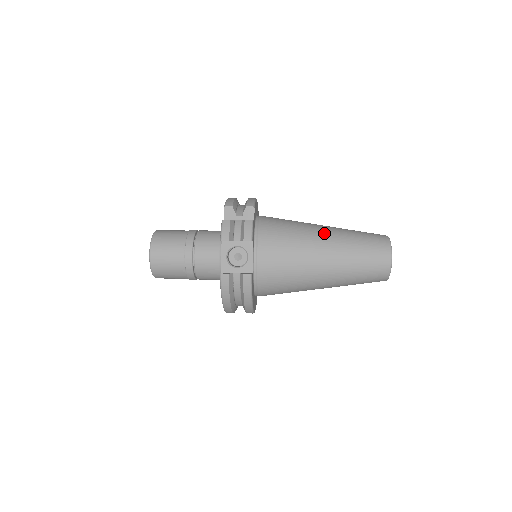
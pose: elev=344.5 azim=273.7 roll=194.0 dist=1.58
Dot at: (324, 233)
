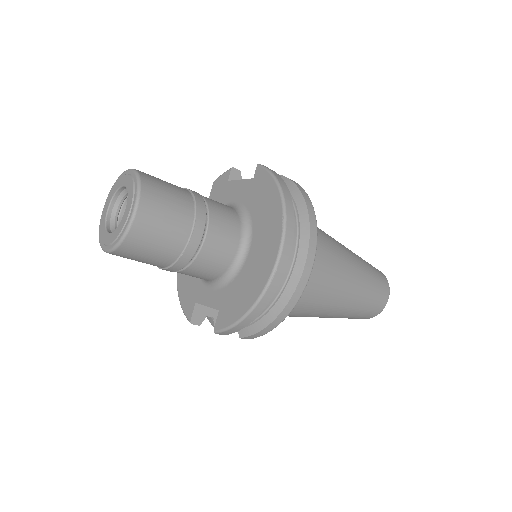
Dot at: occluded
